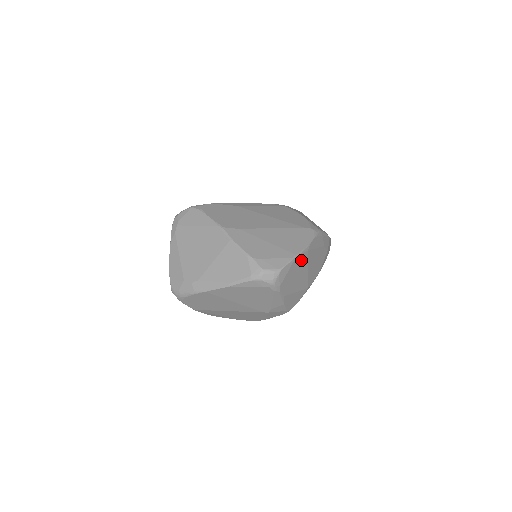
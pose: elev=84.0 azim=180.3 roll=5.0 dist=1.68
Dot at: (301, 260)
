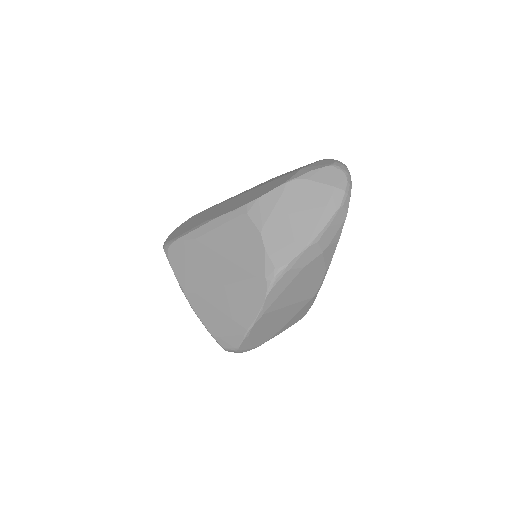
Dot at: (262, 322)
